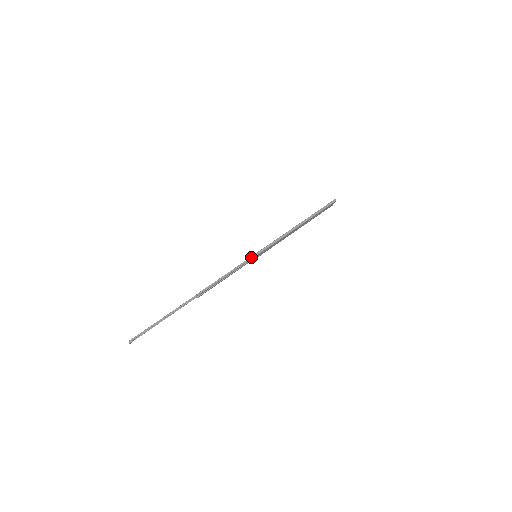
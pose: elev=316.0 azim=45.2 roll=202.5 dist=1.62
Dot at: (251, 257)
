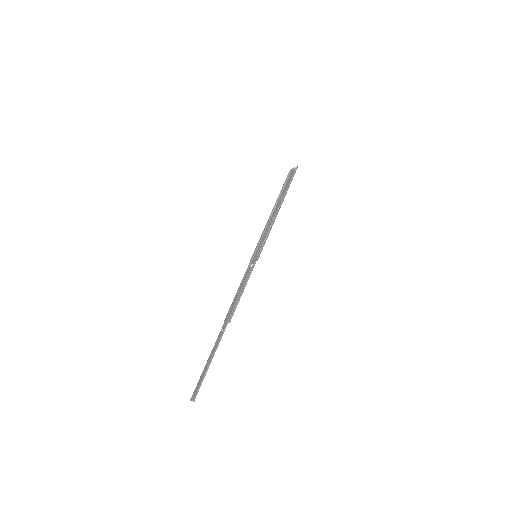
Dot at: (255, 261)
